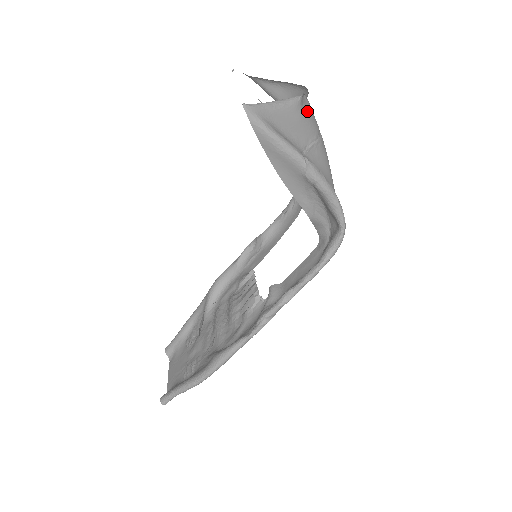
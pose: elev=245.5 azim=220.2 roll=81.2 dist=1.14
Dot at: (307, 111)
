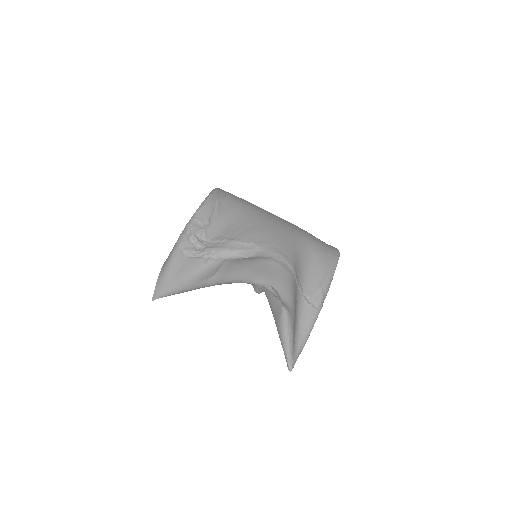
Dot at: (286, 294)
